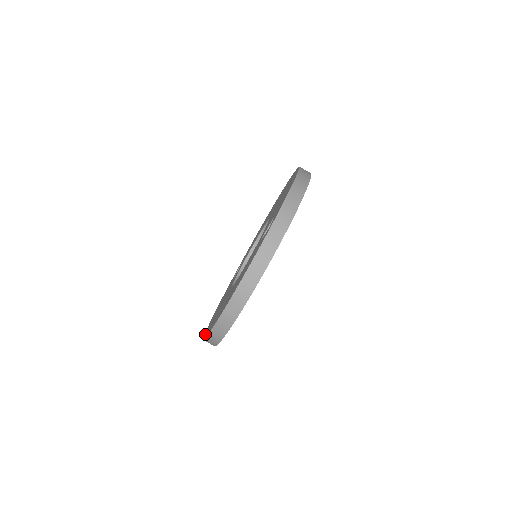
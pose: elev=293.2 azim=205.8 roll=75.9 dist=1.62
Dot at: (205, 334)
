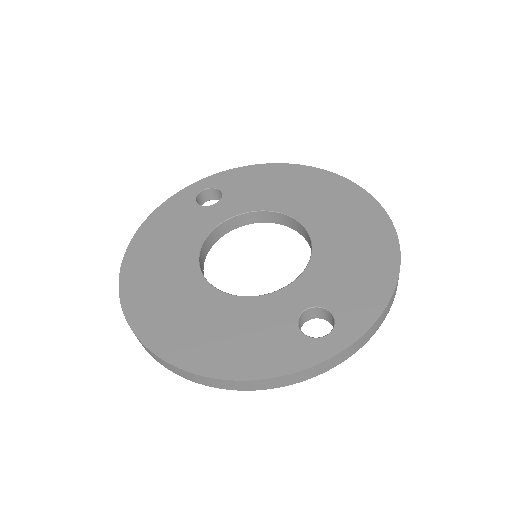
Dot at: (125, 287)
